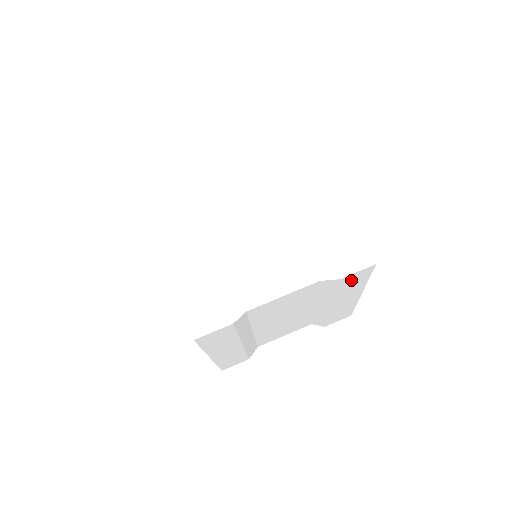
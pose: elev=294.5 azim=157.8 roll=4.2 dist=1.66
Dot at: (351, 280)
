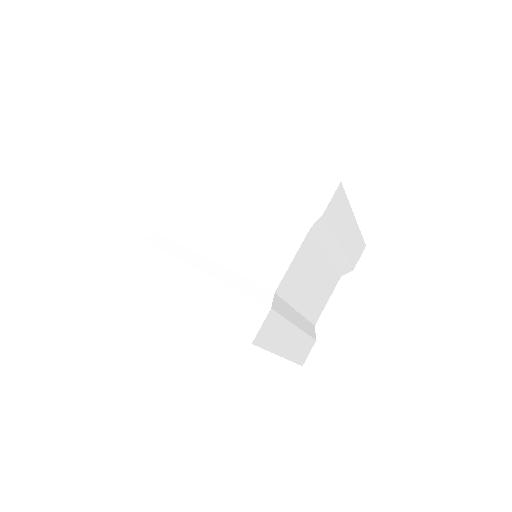
Dot at: (334, 209)
